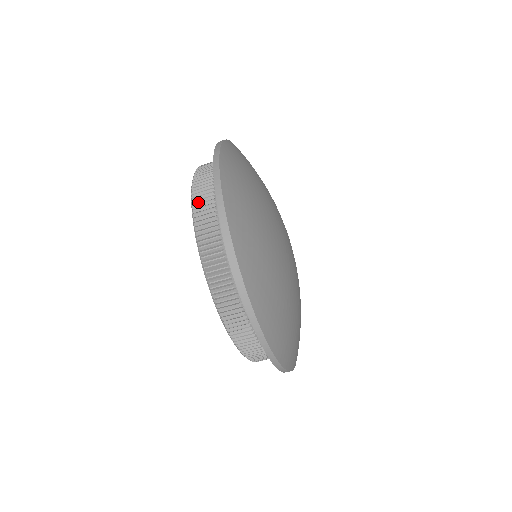
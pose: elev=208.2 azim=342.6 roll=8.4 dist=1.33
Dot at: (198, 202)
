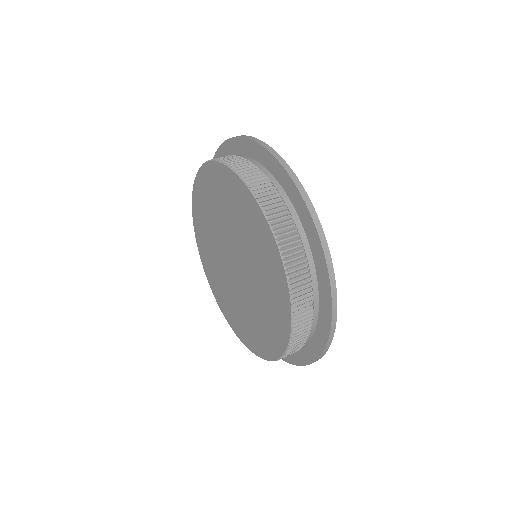
Dot at: occluded
